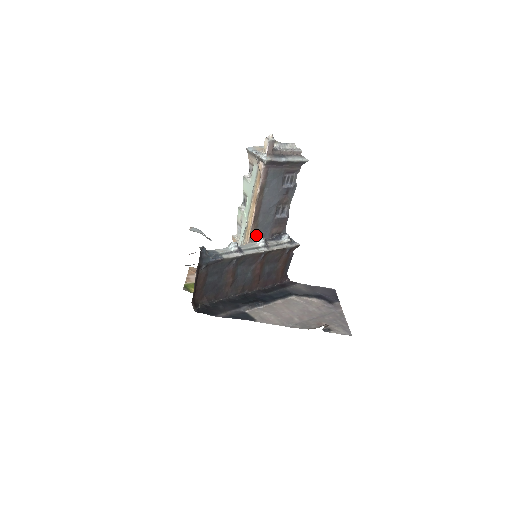
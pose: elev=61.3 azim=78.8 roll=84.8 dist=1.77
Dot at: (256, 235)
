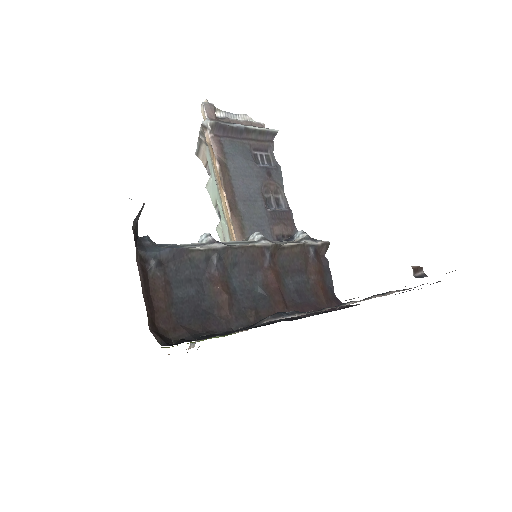
Dot at: (247, 235)
